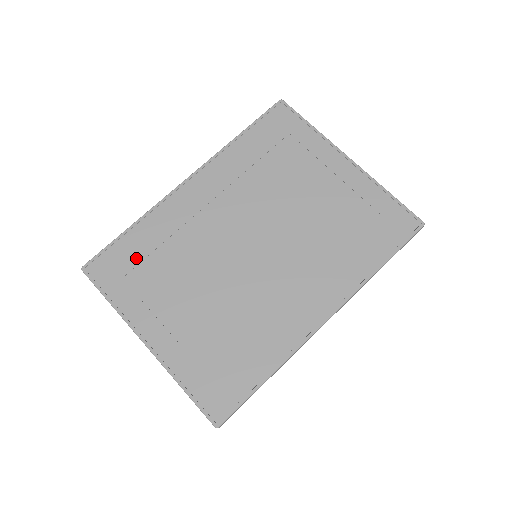
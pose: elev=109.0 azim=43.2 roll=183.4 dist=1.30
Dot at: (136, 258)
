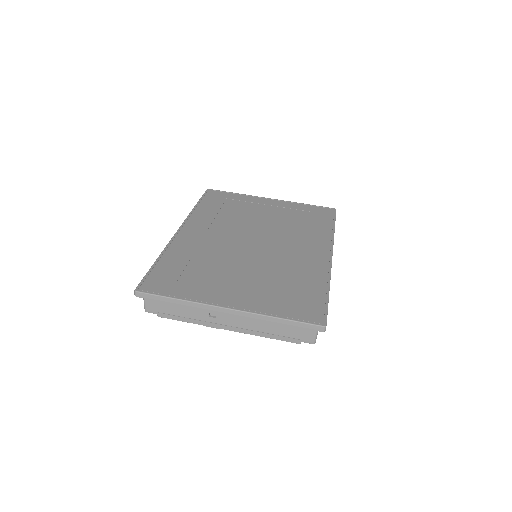
Dot at: (177, 271)
